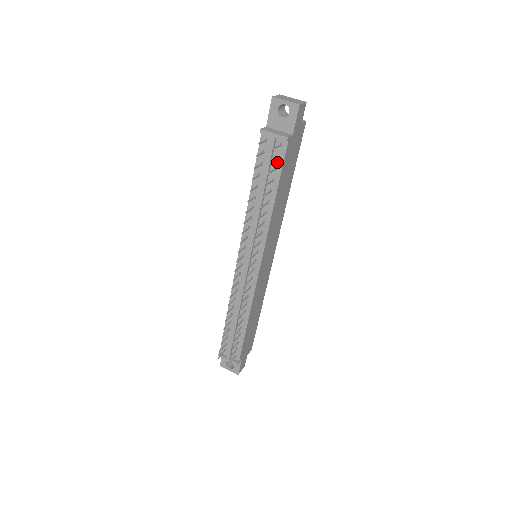
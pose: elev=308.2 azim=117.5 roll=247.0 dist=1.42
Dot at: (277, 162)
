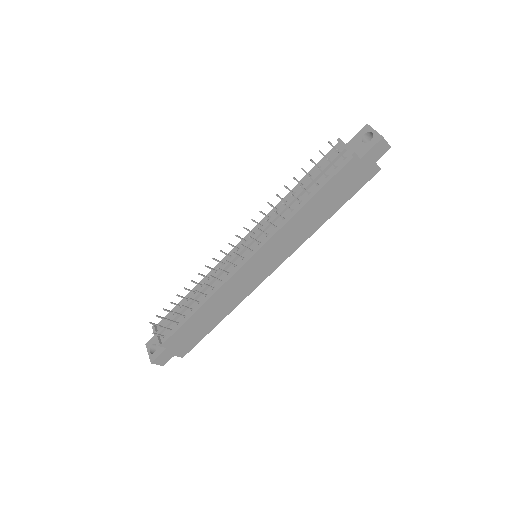
Dot at: (332, 171)
